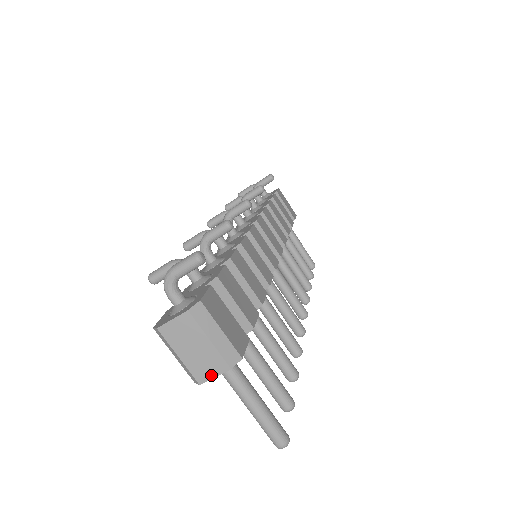
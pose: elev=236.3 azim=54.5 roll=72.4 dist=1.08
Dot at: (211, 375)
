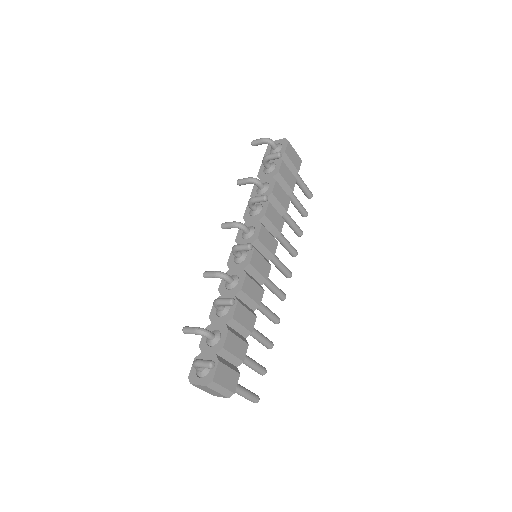
Dot at: (219, 396)
